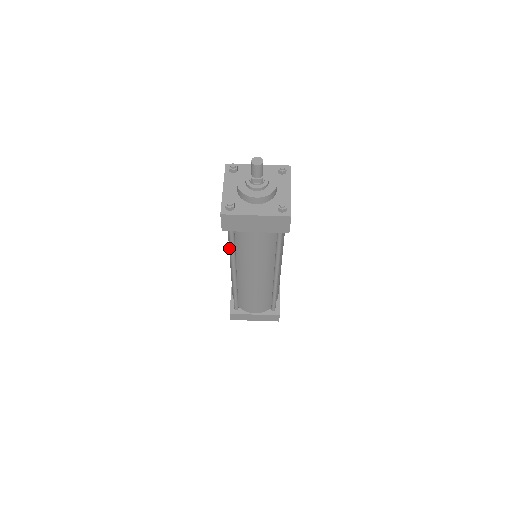
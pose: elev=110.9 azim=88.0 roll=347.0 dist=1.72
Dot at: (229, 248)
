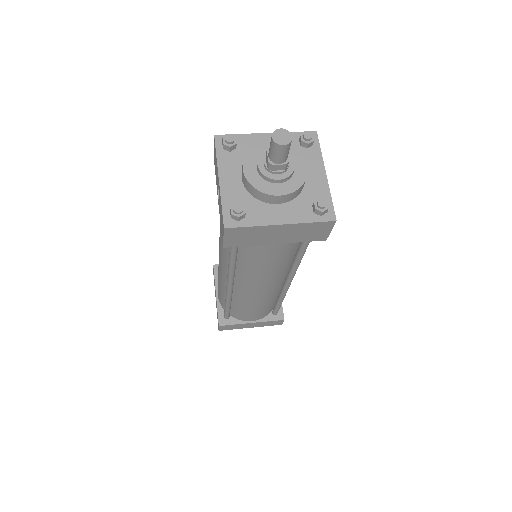
Dot at: (222, 255)
